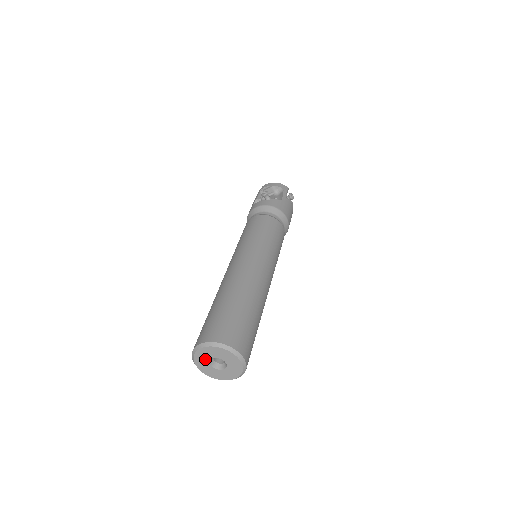
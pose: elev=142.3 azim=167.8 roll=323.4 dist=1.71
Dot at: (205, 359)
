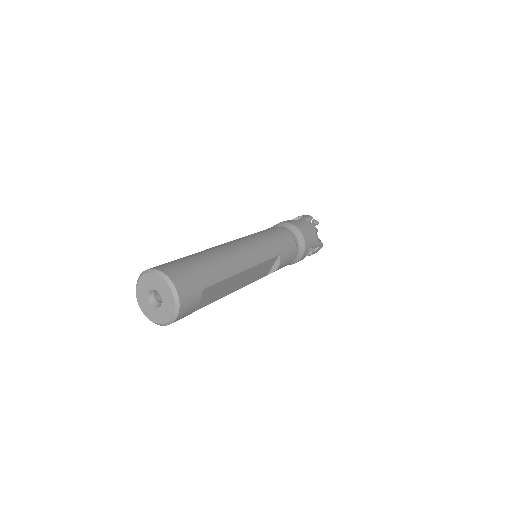
Dot at: (145, 297)
